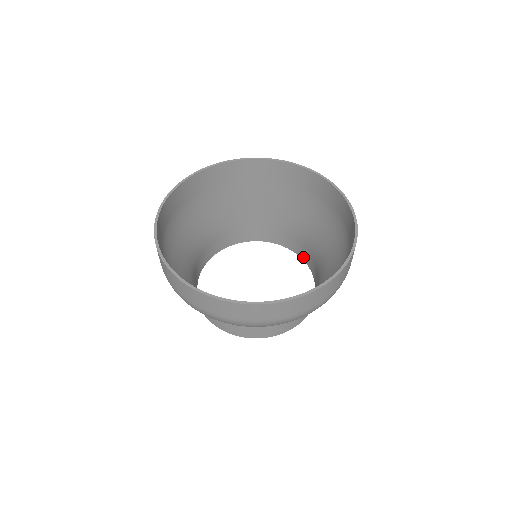
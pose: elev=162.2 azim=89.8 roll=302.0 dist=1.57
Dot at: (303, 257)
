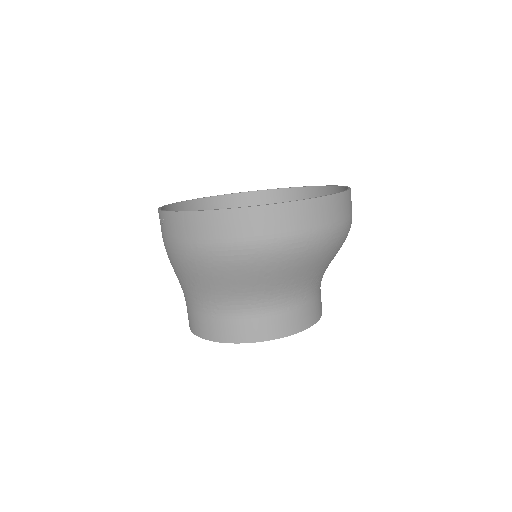
Dot at: occluded
